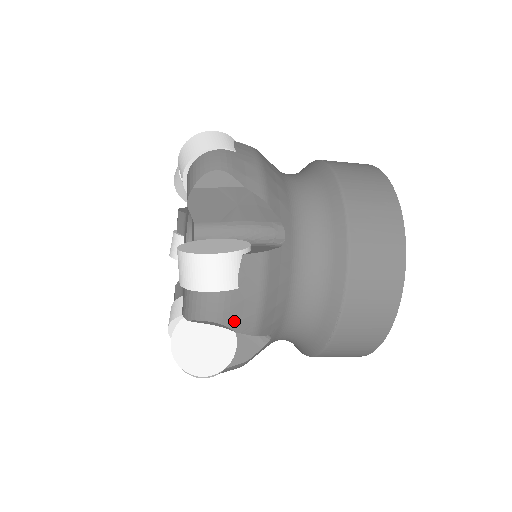
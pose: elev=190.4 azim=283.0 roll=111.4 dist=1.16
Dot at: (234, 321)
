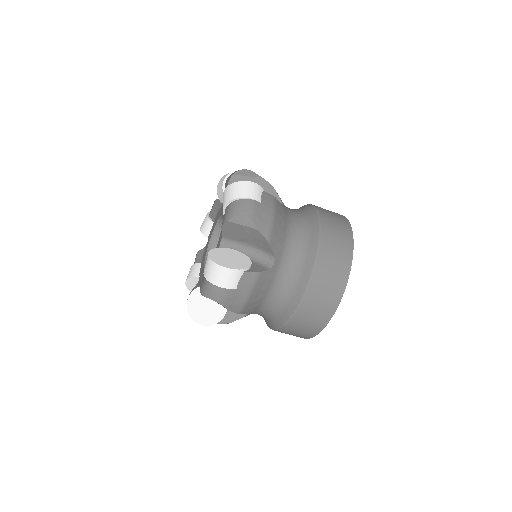
Dot at: (228, 305)
